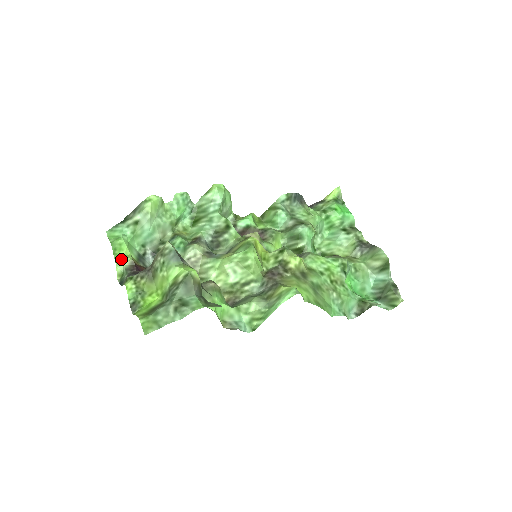
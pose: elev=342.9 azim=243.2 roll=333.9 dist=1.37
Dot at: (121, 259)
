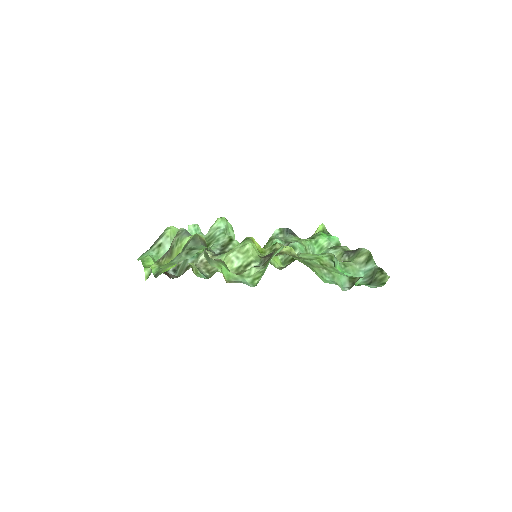
Dot at: (148, 266)
